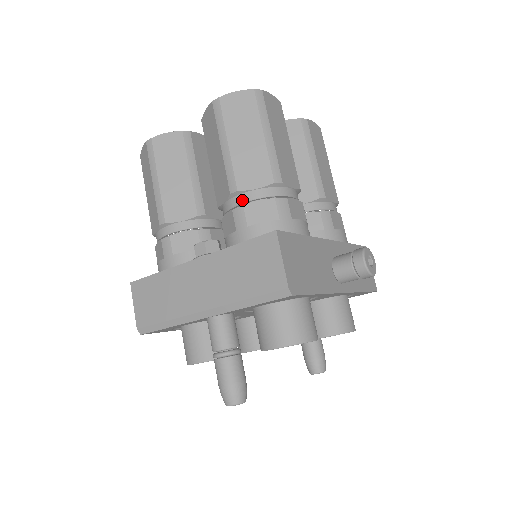
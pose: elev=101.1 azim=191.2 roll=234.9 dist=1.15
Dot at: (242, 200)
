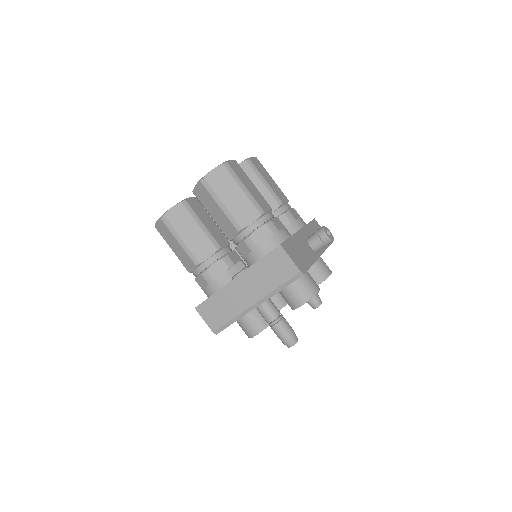
Dot at: (247, 233)
